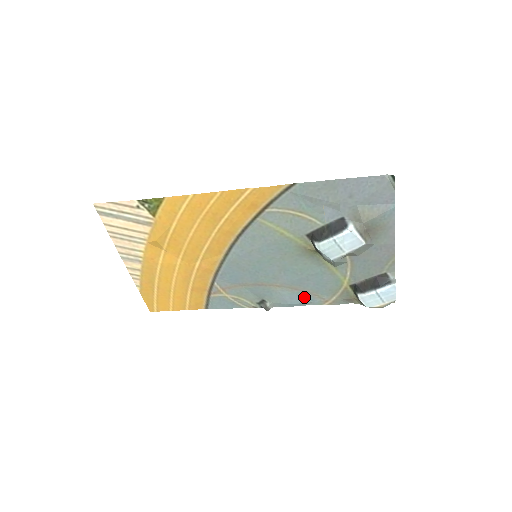
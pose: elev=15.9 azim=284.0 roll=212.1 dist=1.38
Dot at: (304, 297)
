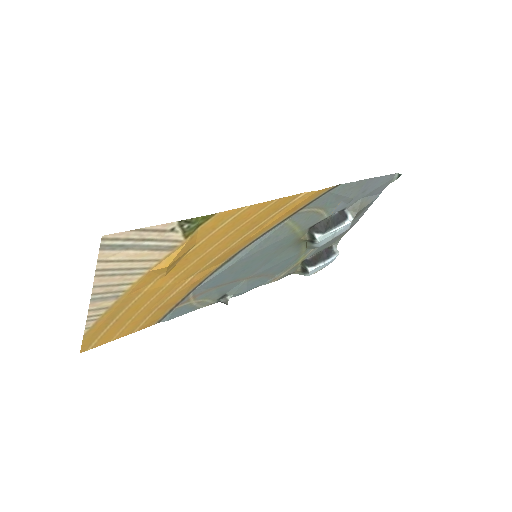
Dot at: (261, 281)
